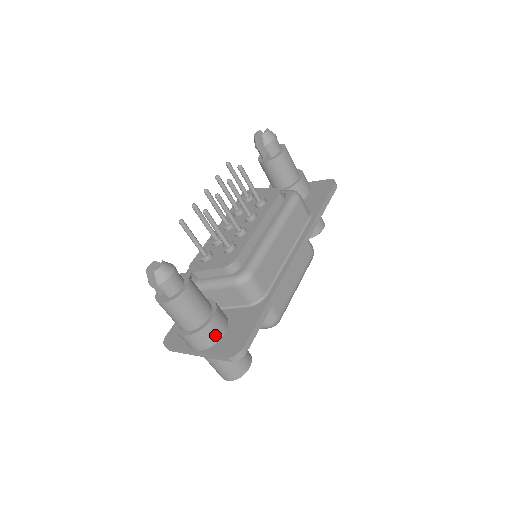
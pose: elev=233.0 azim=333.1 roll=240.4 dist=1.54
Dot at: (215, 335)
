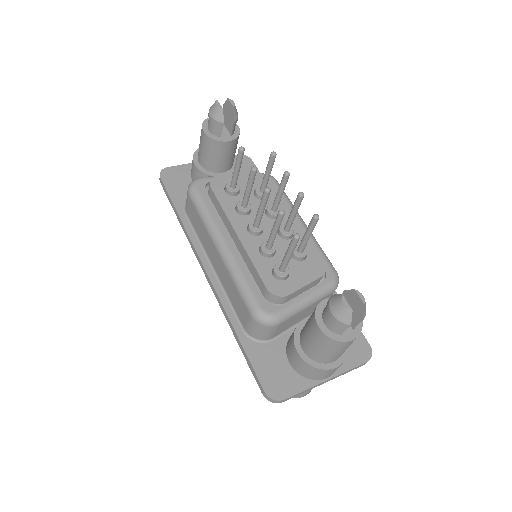
Dot at: occluded
